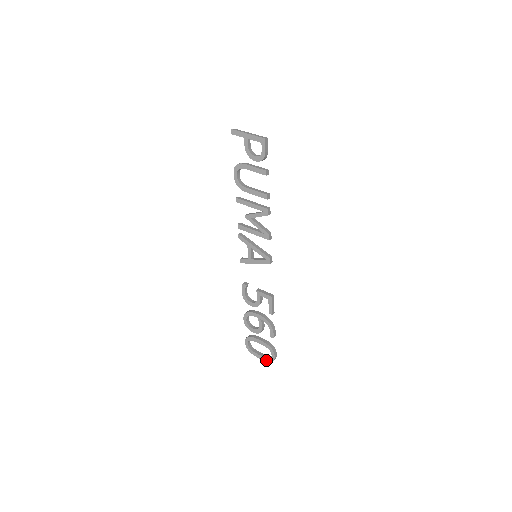
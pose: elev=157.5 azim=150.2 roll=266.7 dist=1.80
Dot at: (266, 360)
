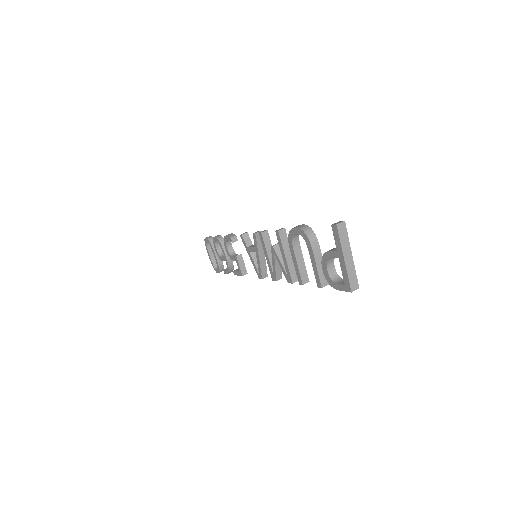
Dot at: (211, 263)
